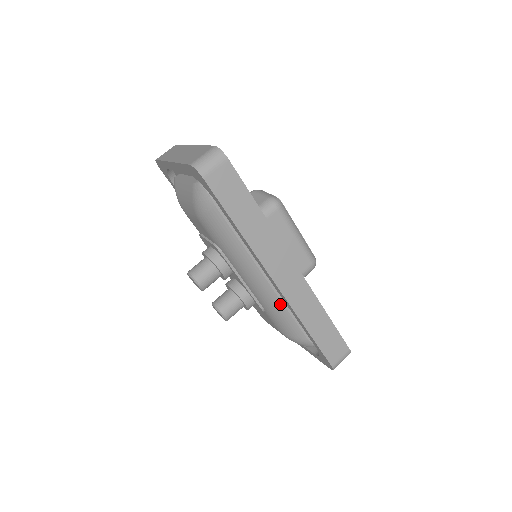
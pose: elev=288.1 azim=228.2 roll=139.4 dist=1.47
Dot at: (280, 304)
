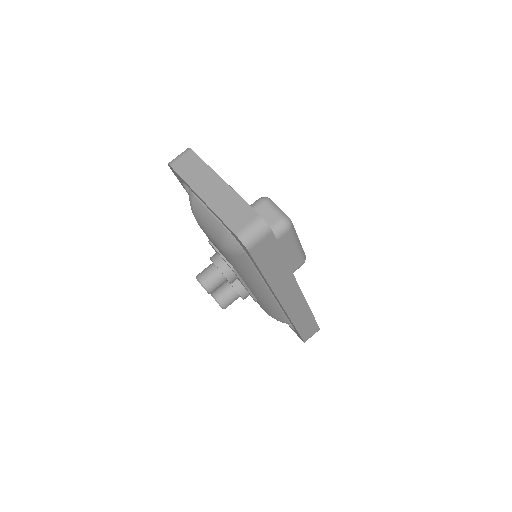
Dot at: (276, 306)
